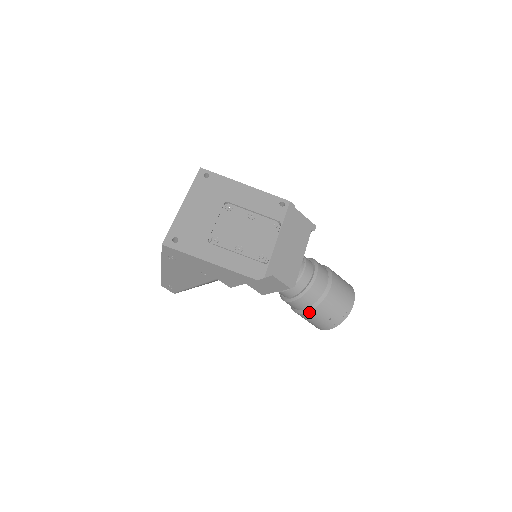
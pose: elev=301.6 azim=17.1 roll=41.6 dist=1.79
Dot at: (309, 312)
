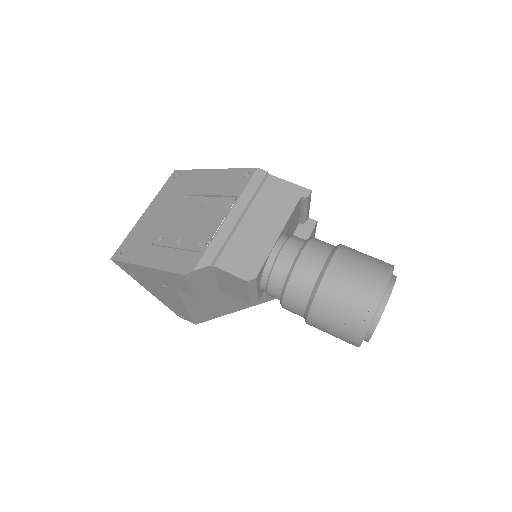
Dot at: (309, 317)
